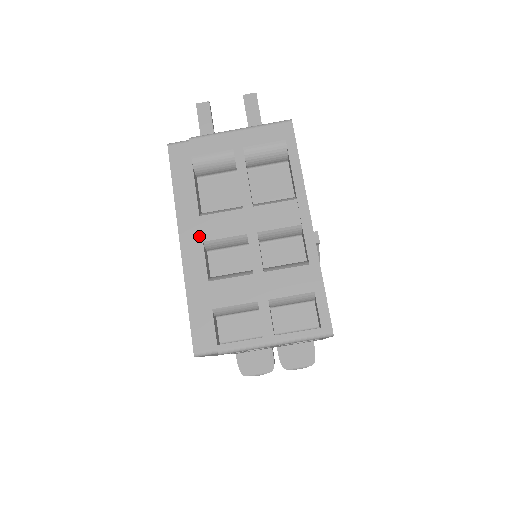
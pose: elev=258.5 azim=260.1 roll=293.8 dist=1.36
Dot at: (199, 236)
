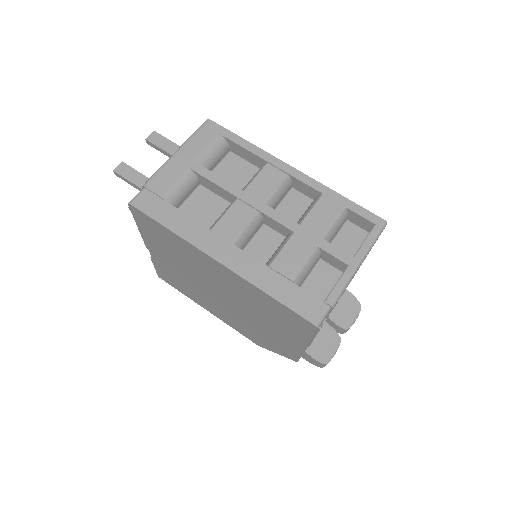
Dot at: (226, 243)
